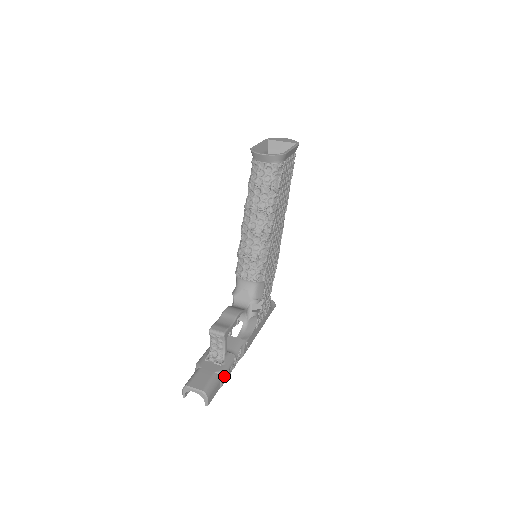
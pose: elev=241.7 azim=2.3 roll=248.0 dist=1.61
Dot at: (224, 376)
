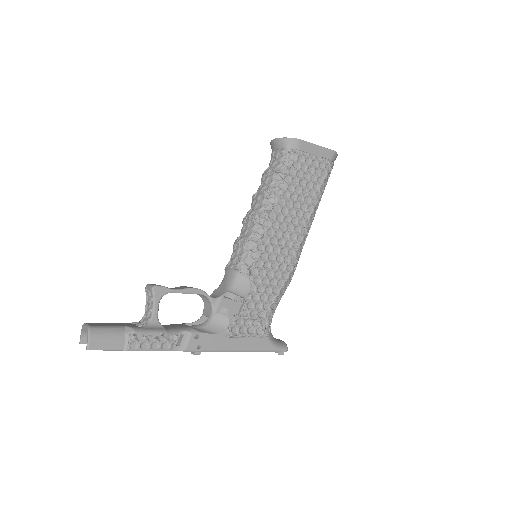
Dot at: (133, 336)
